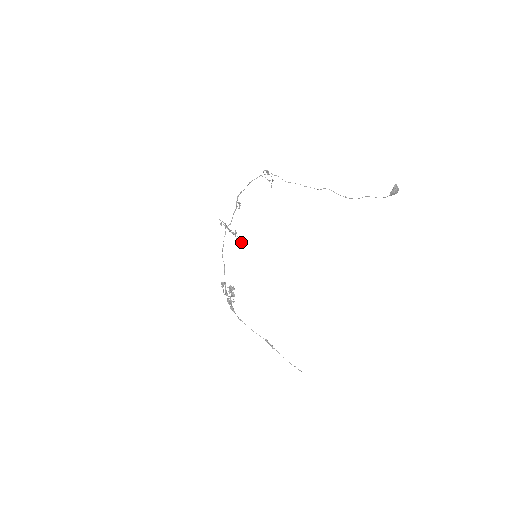
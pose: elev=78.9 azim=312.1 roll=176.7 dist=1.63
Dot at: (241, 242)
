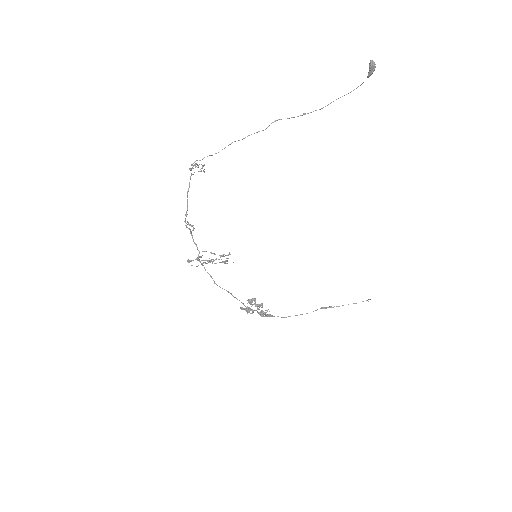
Dot at: occluded
